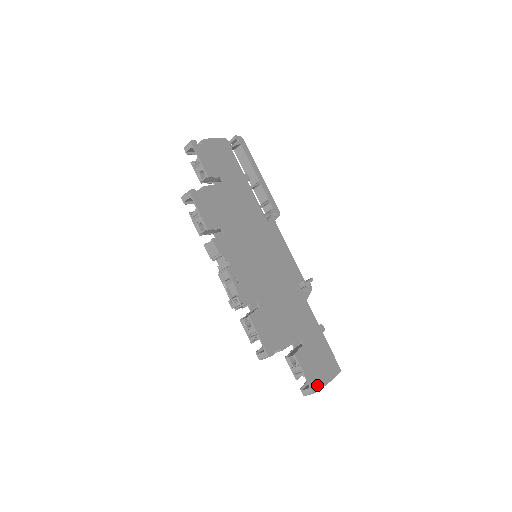
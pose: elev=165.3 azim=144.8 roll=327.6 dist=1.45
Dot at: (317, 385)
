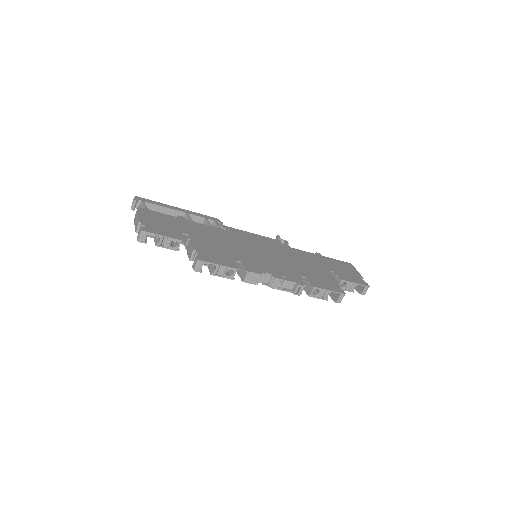
Dot at: (363, 282)
